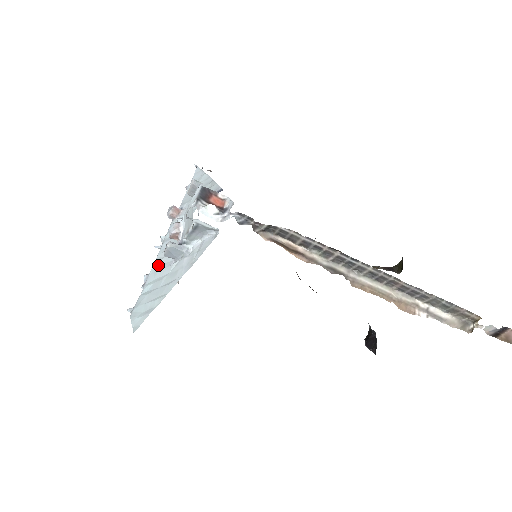
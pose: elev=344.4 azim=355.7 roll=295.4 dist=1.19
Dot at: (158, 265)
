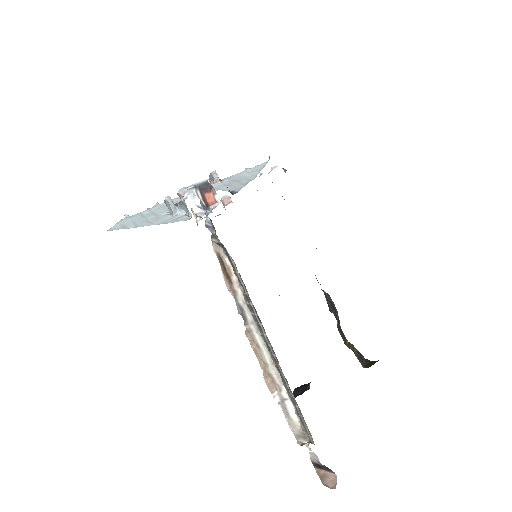
Dot at: occluded
